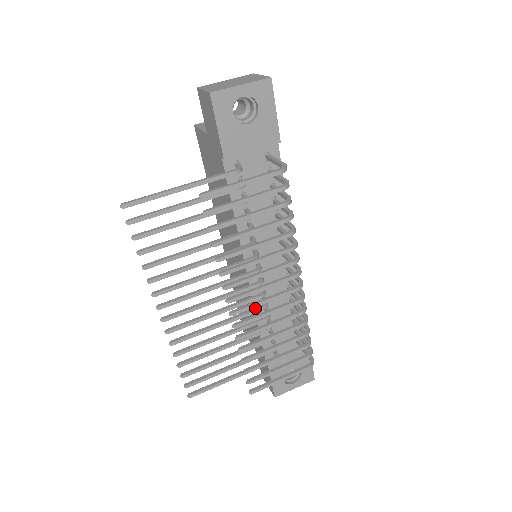
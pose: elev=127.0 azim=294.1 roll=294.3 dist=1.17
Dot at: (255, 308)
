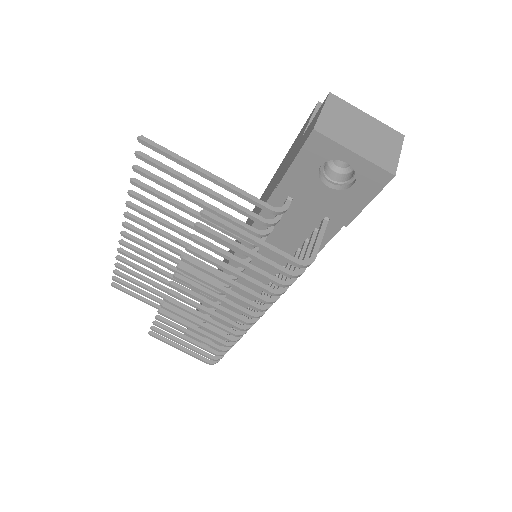
Dot at: occluded
